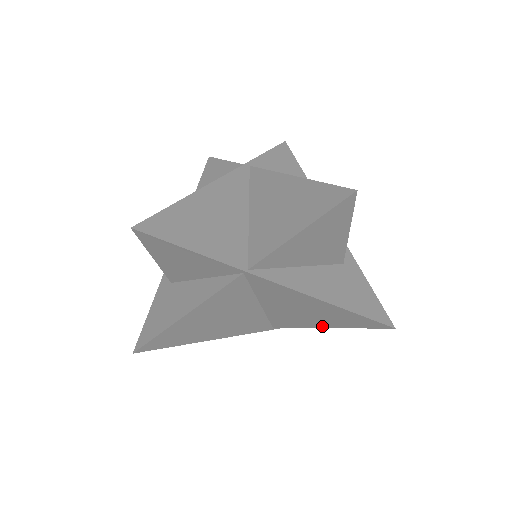
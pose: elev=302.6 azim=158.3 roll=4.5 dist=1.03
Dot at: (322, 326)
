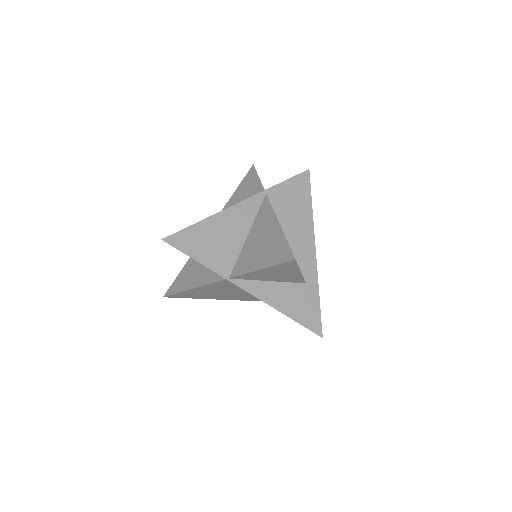
Dot at: occluded
